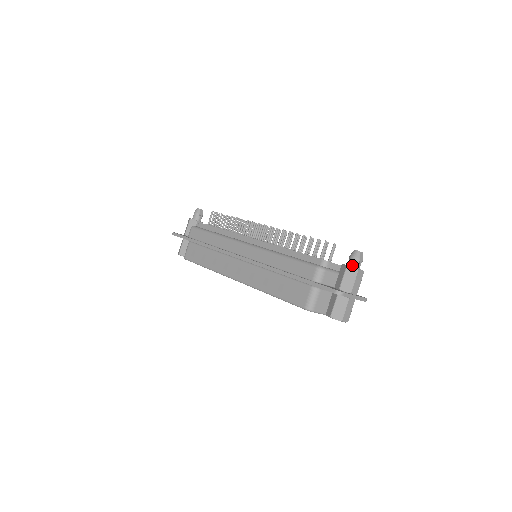
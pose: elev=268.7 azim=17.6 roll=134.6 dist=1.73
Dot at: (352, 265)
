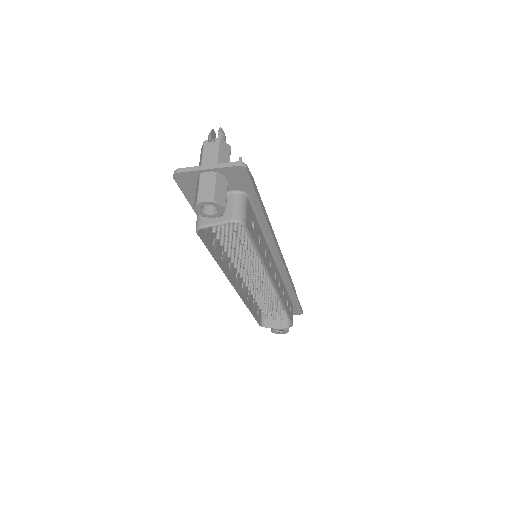
Dot at: occluded
